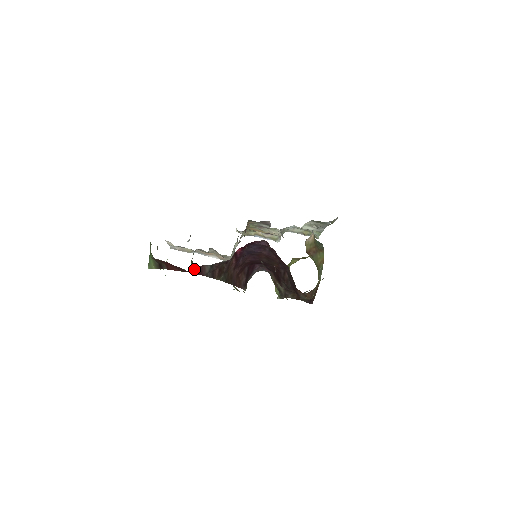
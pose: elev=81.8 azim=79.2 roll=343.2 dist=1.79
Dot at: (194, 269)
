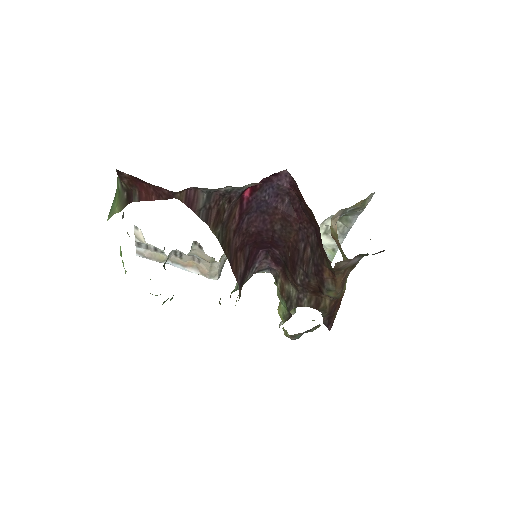
Dot at: (182, 192)
